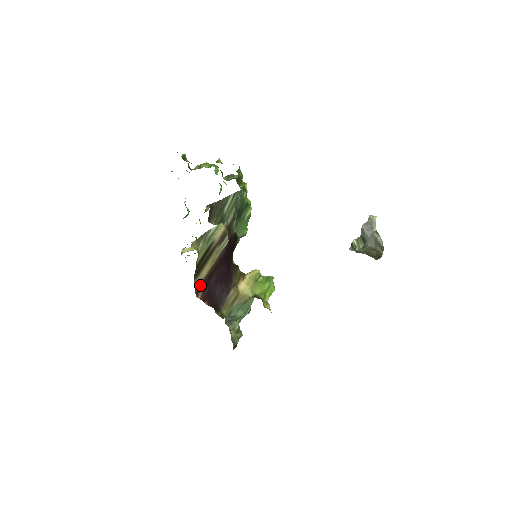
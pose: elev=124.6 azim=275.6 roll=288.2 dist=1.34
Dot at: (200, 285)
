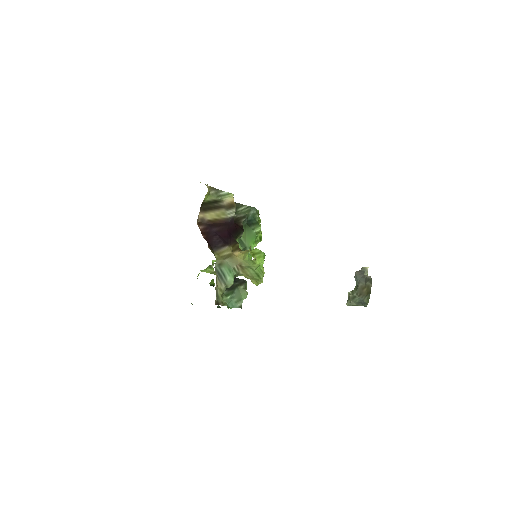
Dot at: (203, 222)
